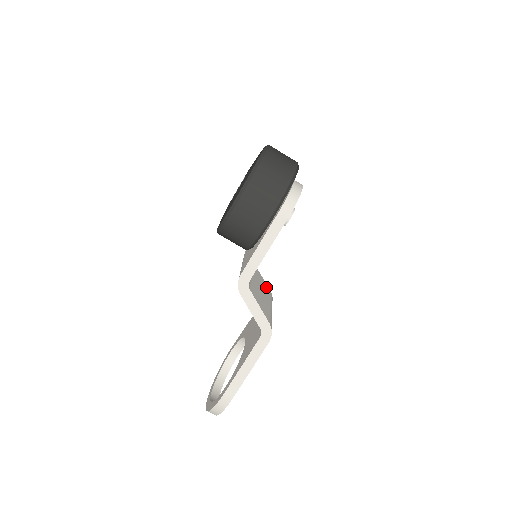
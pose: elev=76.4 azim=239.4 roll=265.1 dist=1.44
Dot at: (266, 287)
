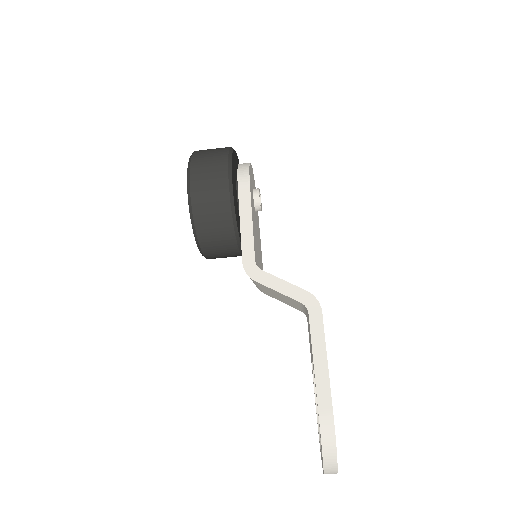
Dot at: occluded
